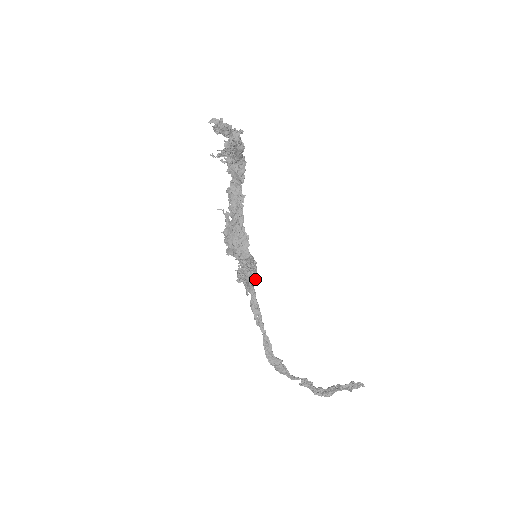
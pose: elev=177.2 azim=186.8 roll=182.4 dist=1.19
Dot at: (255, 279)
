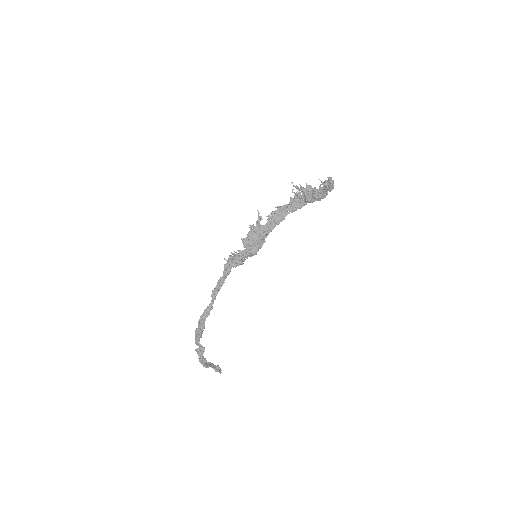
Dot at: (235, 266)
